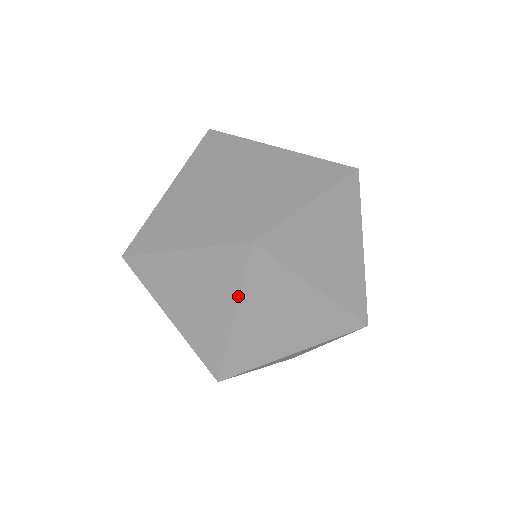
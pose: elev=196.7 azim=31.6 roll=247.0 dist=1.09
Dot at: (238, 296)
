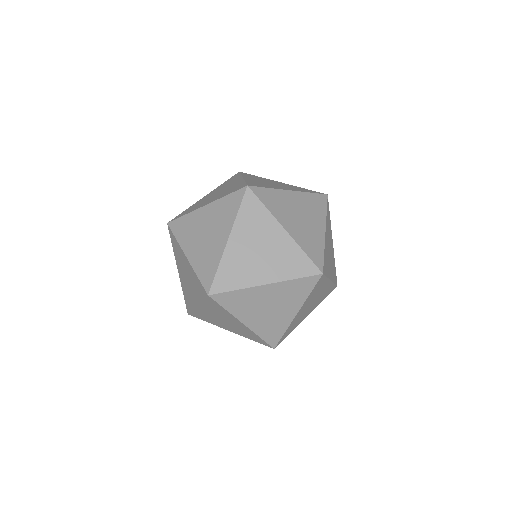
Dot at: (233, 223)
